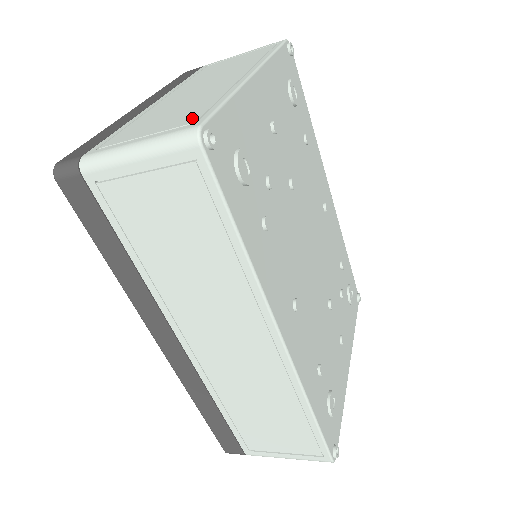
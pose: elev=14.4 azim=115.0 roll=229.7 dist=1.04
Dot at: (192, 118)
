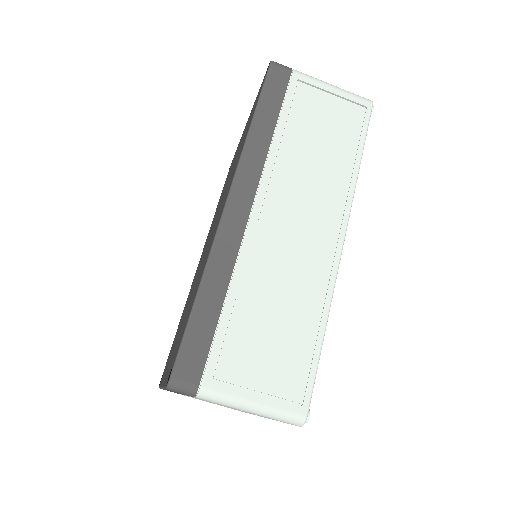
Dot at: occluded
